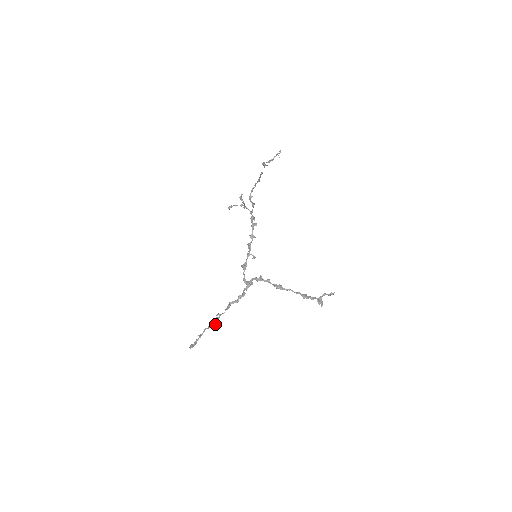
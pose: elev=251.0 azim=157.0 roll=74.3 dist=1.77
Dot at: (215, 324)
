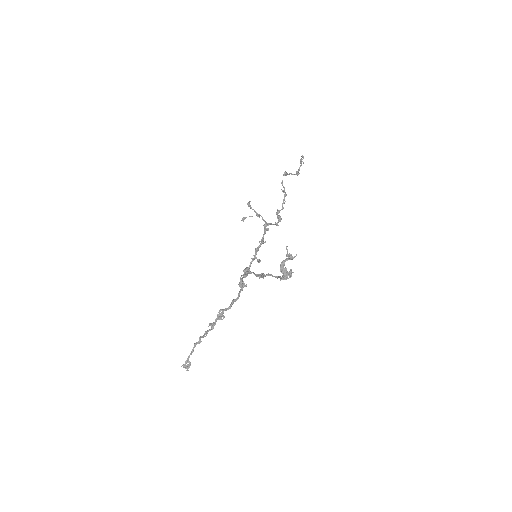
Dot at: (205, 336)
